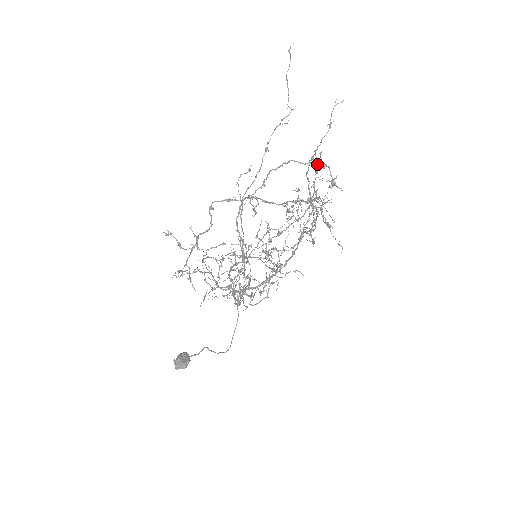
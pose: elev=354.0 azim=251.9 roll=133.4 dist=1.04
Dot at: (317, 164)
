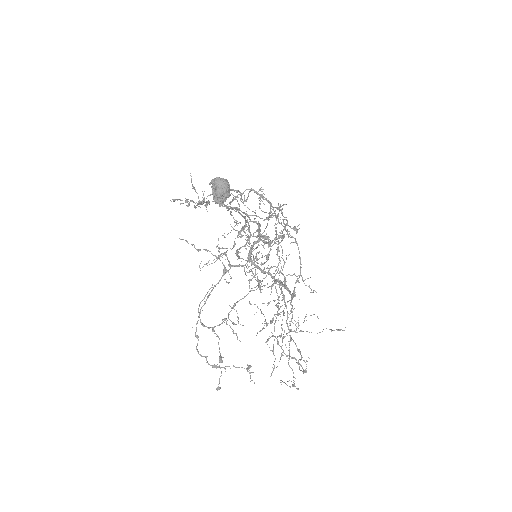
Dot at: occluded
